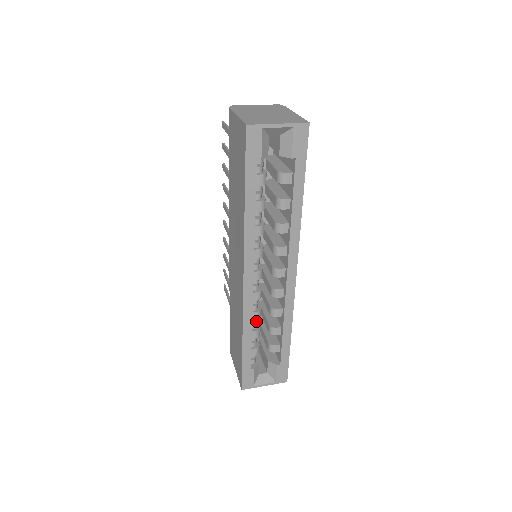
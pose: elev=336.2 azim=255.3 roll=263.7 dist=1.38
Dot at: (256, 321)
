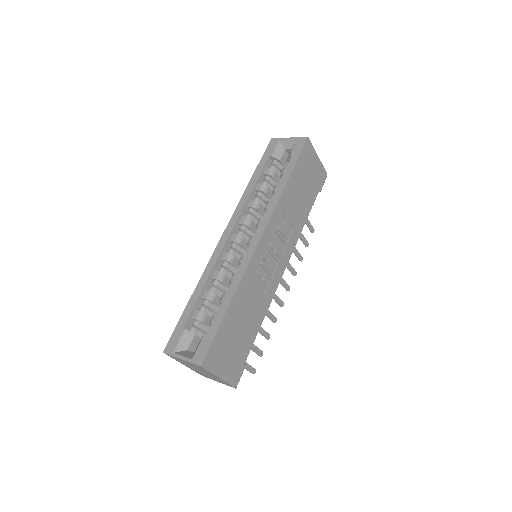
Dot at: (216, 285)
